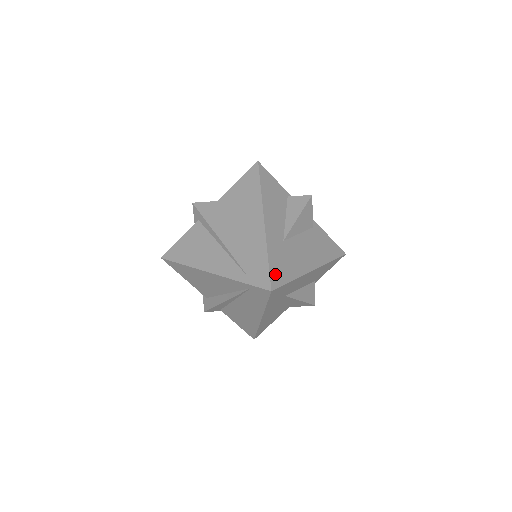
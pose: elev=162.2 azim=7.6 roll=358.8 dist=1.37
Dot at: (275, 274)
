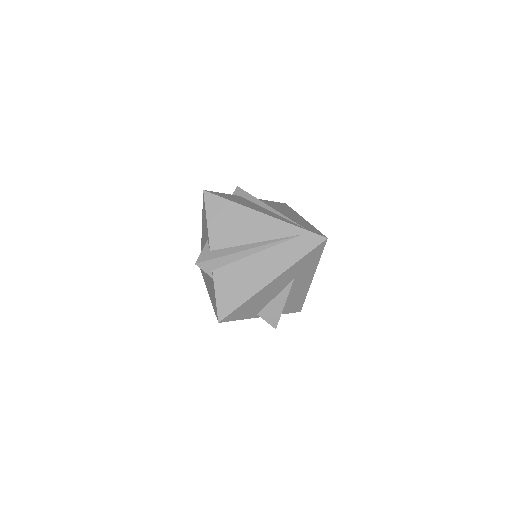
Dot at: occluded
